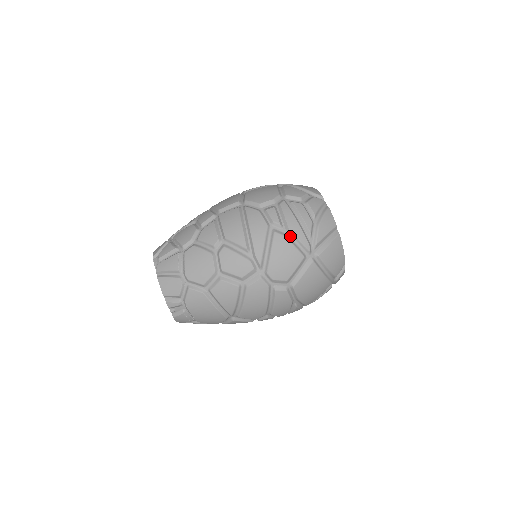
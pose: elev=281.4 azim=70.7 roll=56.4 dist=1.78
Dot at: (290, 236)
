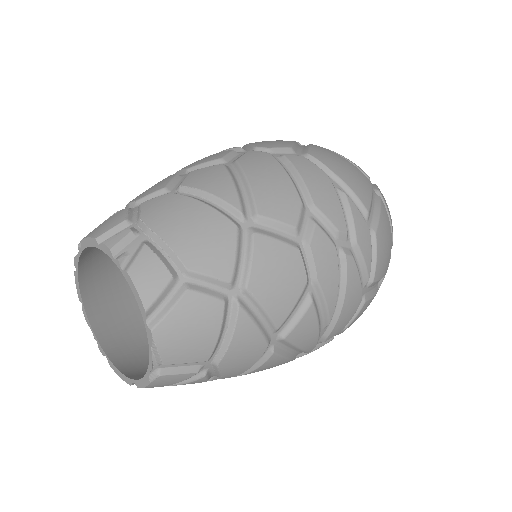
Dot at: occluded
